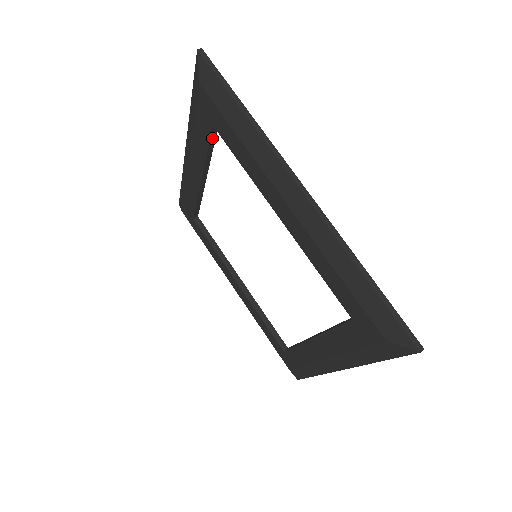
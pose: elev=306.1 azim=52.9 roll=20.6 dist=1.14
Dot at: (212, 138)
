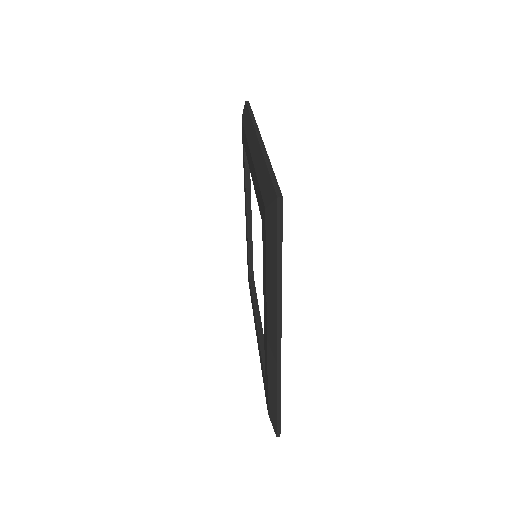
Dot at: (247, 161)
